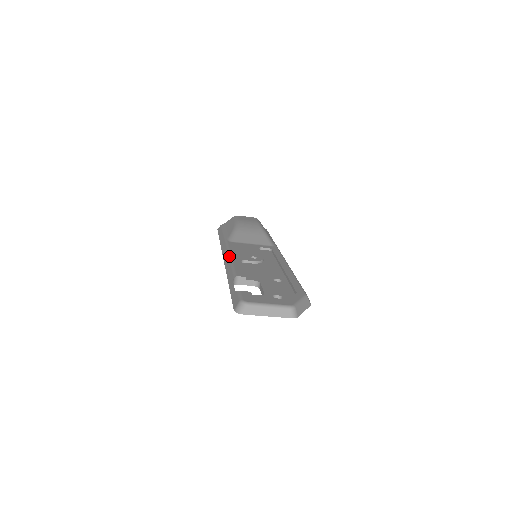
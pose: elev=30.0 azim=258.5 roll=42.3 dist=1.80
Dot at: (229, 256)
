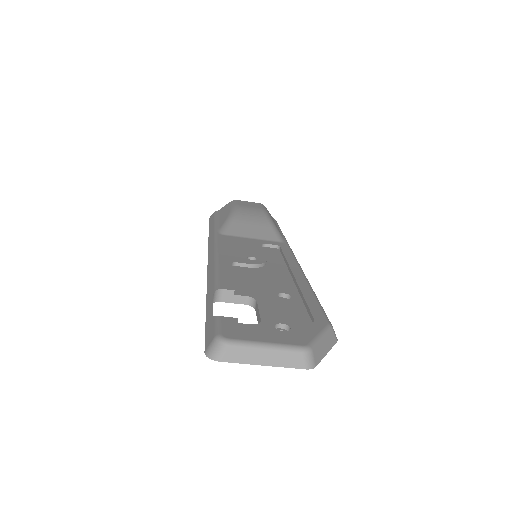
Dot at: (215, 255)
